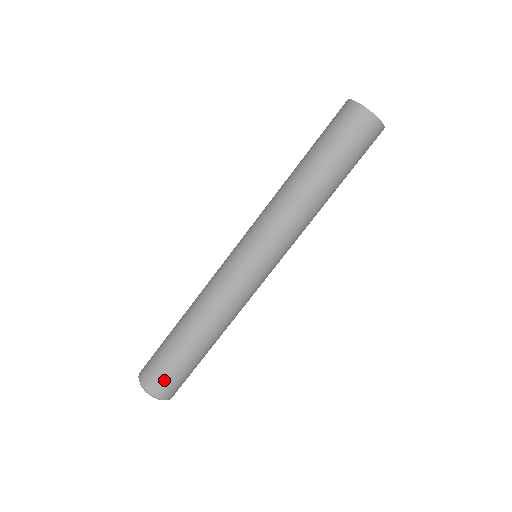
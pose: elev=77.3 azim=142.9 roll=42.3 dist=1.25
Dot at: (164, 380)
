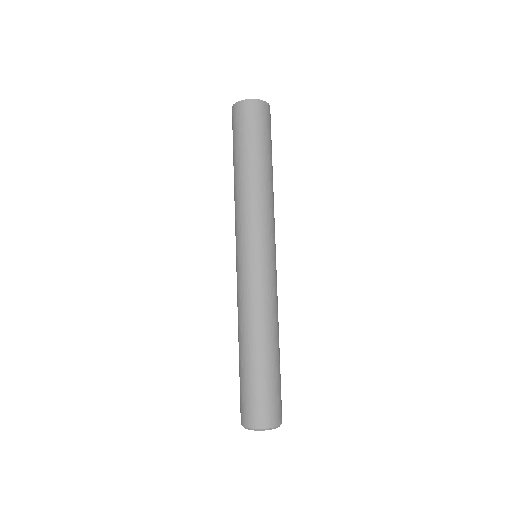
Dot at: (269, 406)
